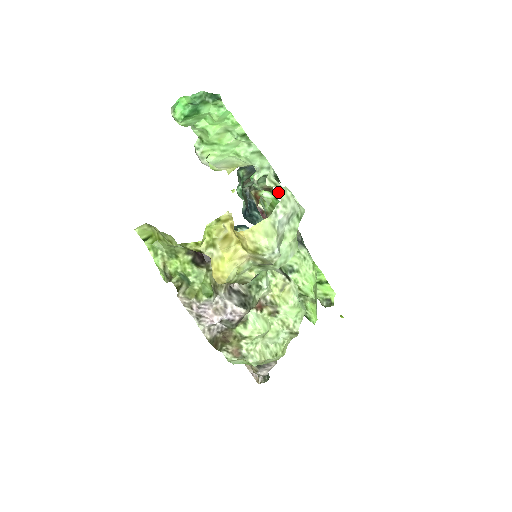
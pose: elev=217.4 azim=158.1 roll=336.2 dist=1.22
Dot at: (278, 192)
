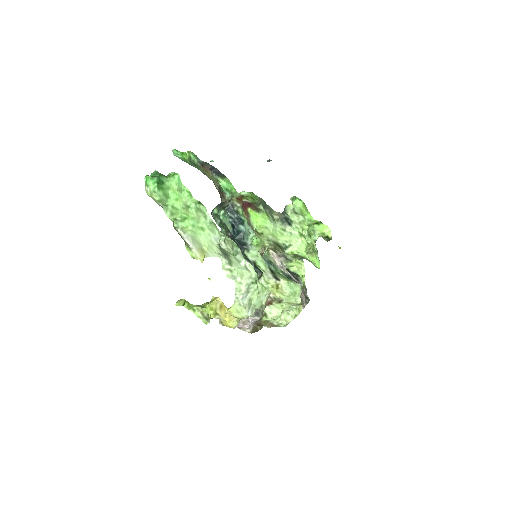
Dot at: (238, 254)
